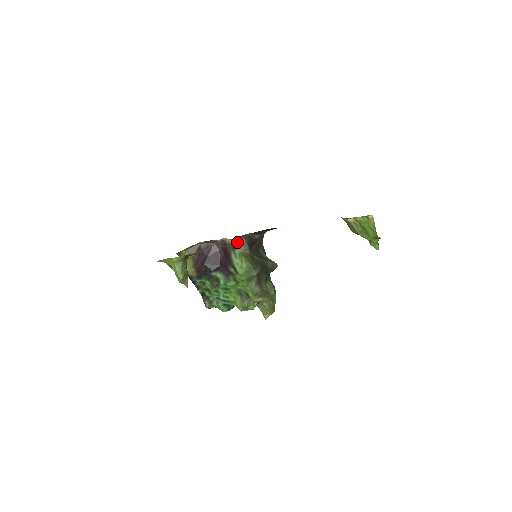
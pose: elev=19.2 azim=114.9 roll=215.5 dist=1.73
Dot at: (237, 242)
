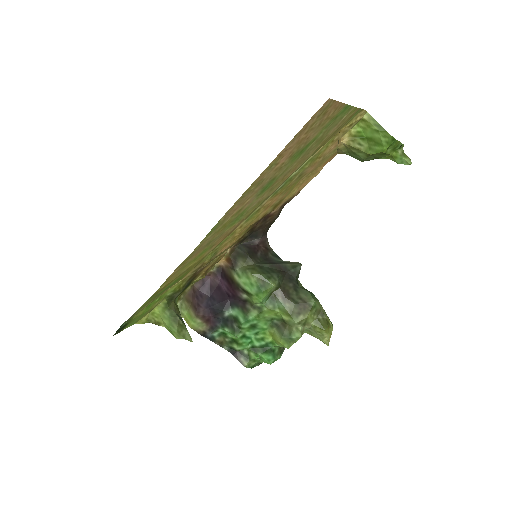
Dot at: (232, 257)
